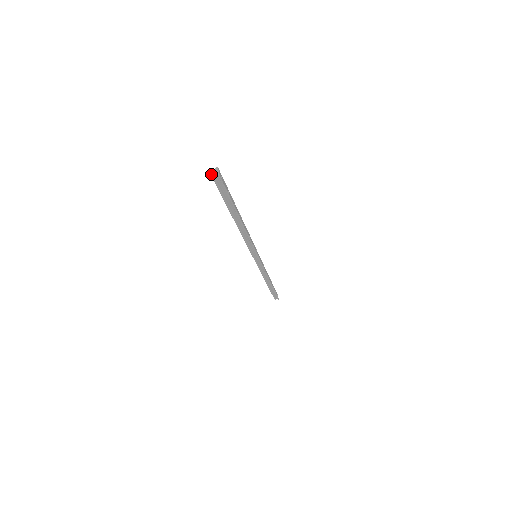
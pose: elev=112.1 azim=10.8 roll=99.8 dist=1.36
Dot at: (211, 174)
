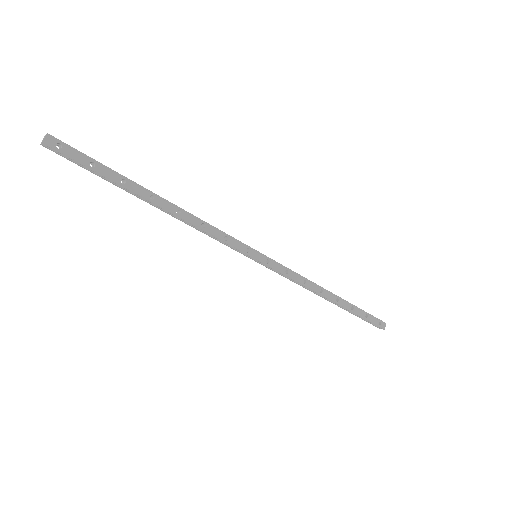
Dot at: (42, 141)
